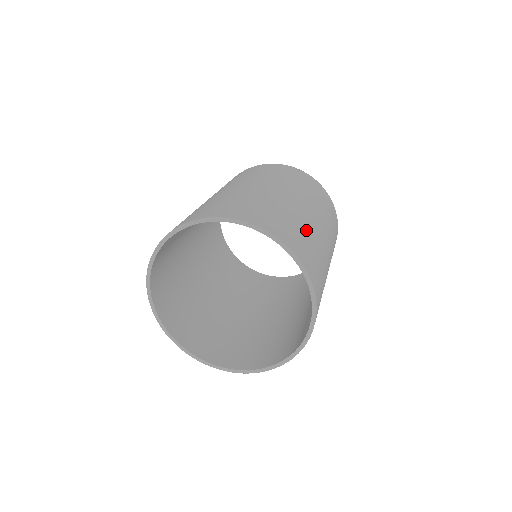
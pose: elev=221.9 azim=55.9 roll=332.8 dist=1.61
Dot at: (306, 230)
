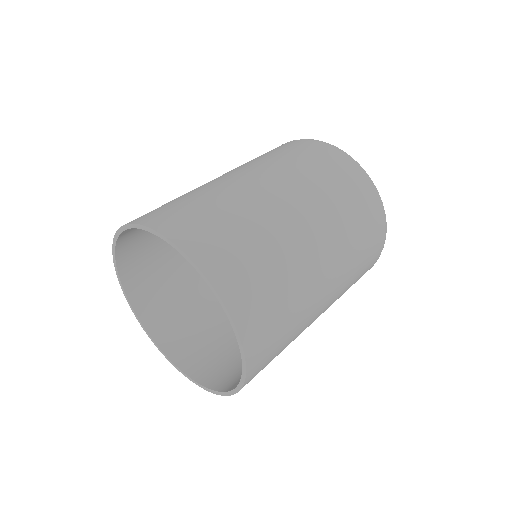
Dot at: (247, 222)
